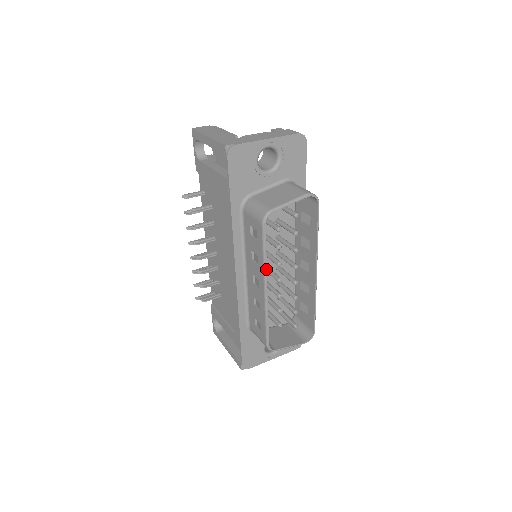
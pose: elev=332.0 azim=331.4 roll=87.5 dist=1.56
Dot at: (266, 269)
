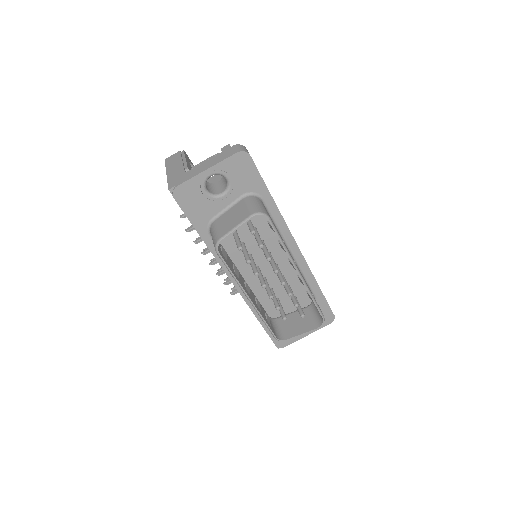
Dot at: (240, 284)
